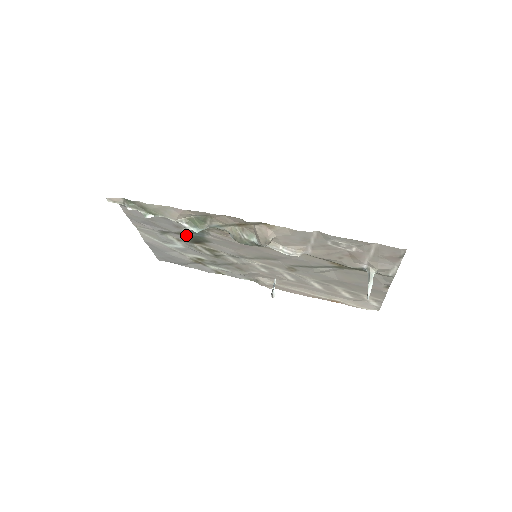
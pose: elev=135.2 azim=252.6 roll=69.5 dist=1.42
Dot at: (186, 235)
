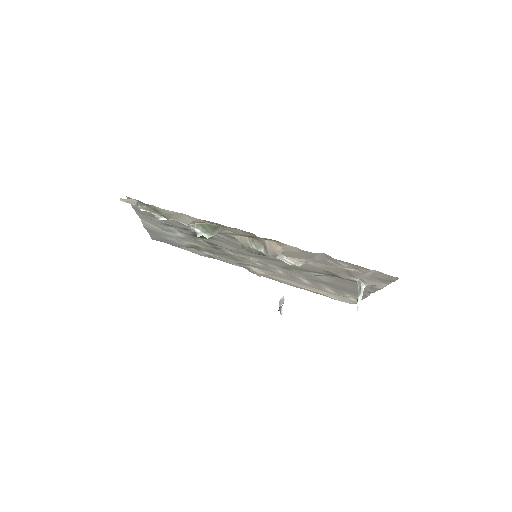
Dot at: (191, 231)
